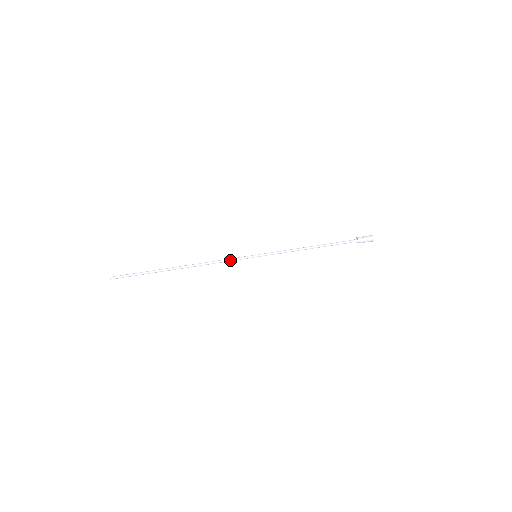
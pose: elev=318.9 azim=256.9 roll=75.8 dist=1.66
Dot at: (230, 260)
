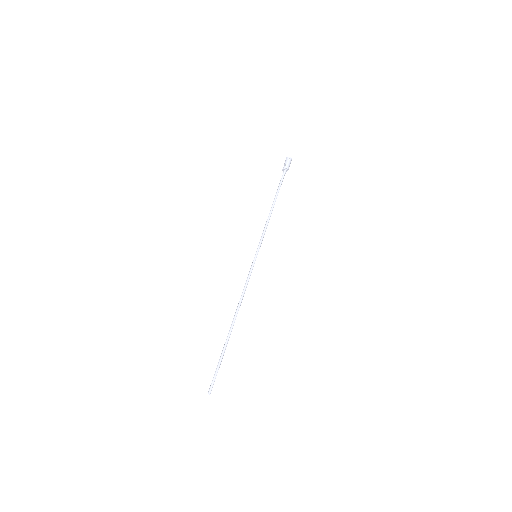
Dot at: occluded
